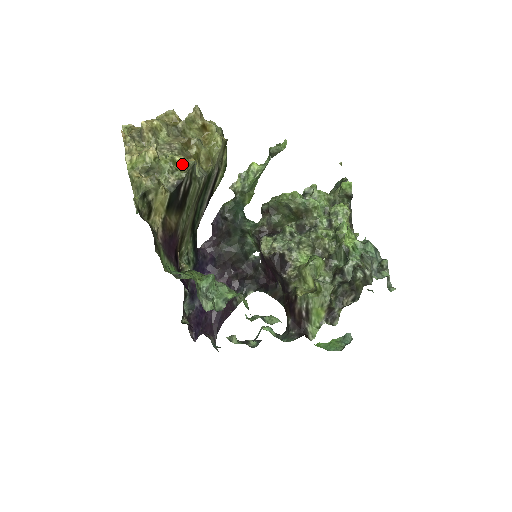
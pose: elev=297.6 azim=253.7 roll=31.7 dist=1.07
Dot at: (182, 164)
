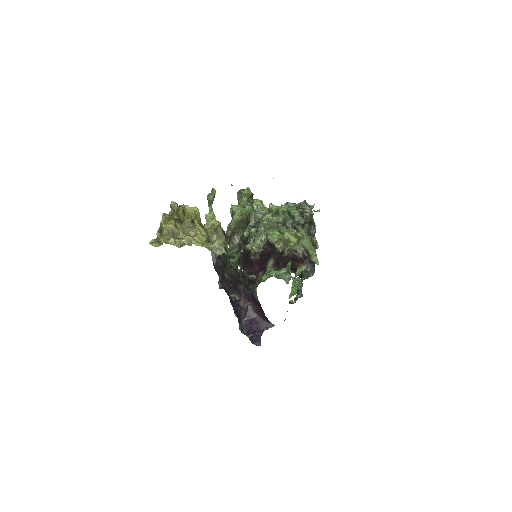
Dot at: (218, 222)
